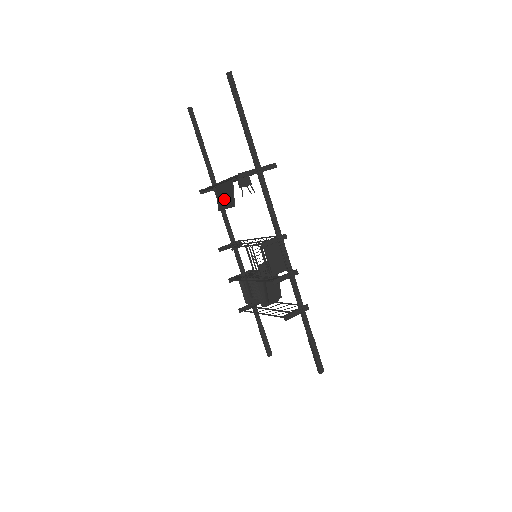
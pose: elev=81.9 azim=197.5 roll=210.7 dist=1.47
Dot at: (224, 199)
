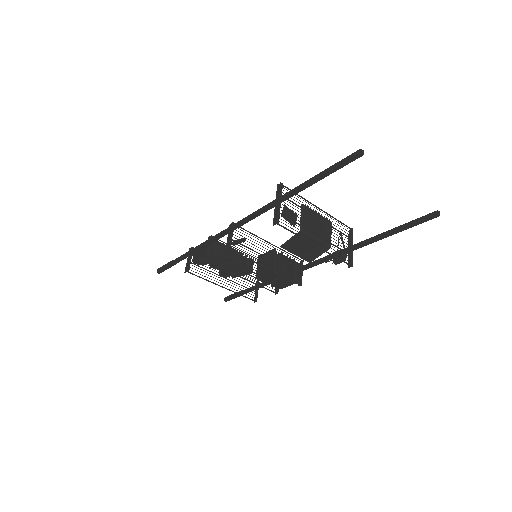
Dot at: (302, 250)
